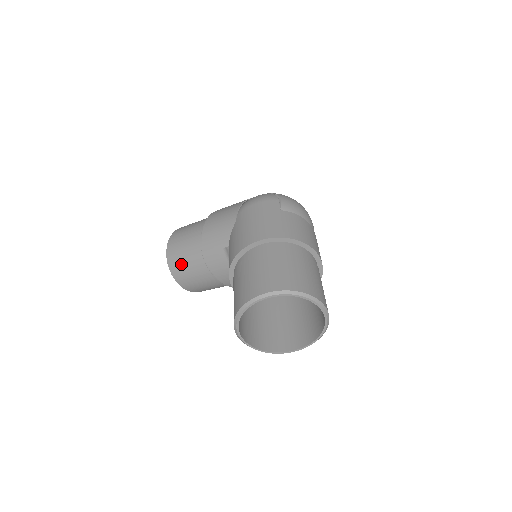
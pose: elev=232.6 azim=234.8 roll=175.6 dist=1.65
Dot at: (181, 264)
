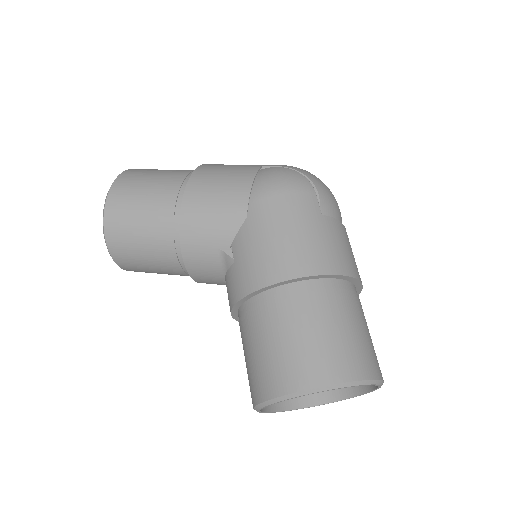
Dot at: (131, 246)
